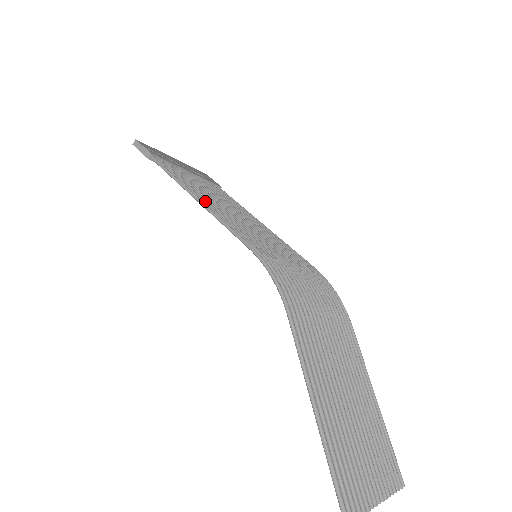
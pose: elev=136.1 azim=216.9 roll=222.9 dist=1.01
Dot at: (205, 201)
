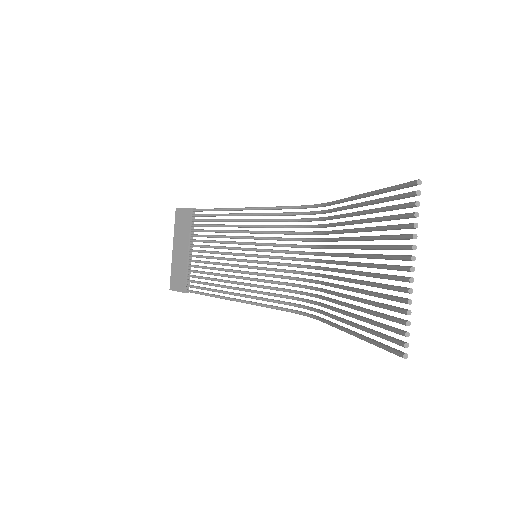
Dot at: (241, 215)
